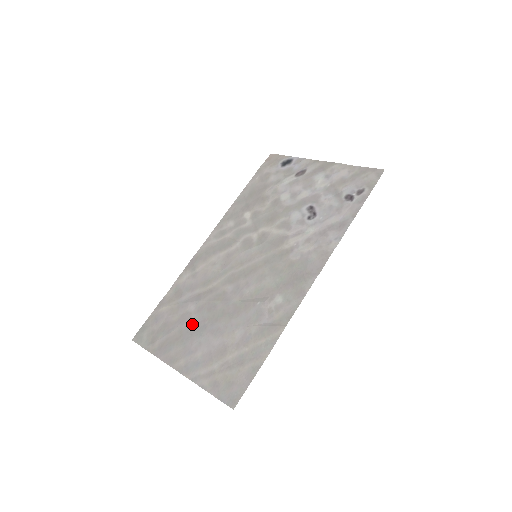
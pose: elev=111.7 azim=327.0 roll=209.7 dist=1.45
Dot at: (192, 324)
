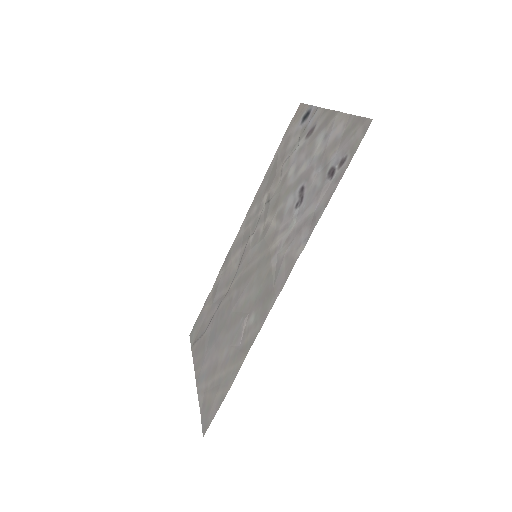
Dot at: (211, 330)
